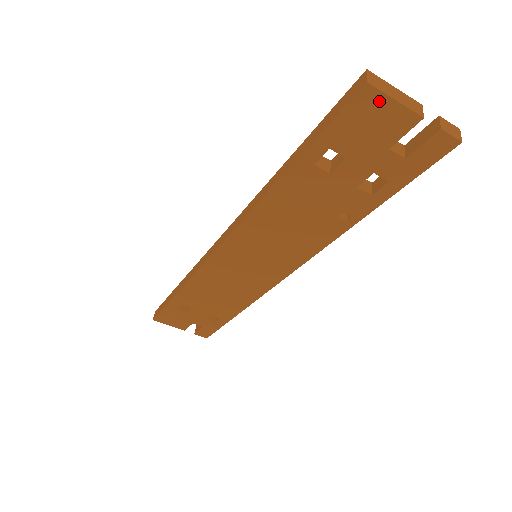
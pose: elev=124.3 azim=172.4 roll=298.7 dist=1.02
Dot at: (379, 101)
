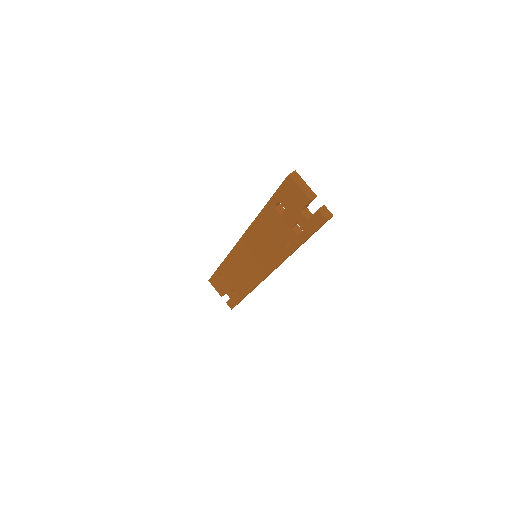
Dot at: (294, 185)
